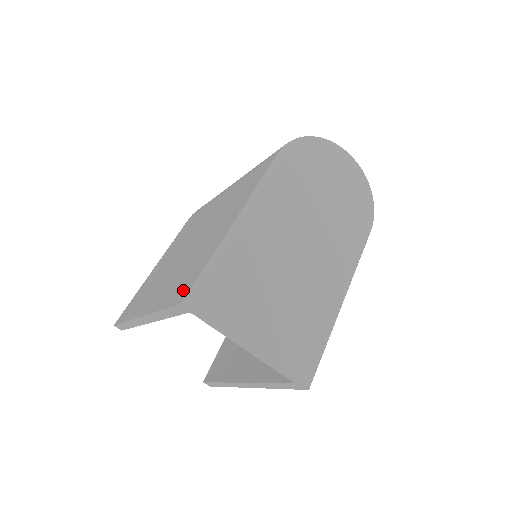
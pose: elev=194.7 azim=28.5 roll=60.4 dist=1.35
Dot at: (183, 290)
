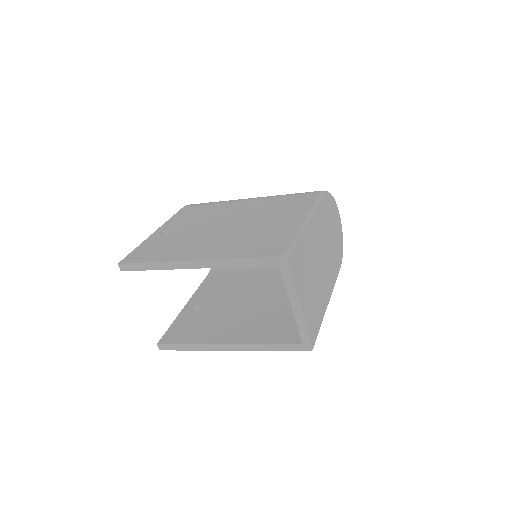
Dot at: (271, 250)
